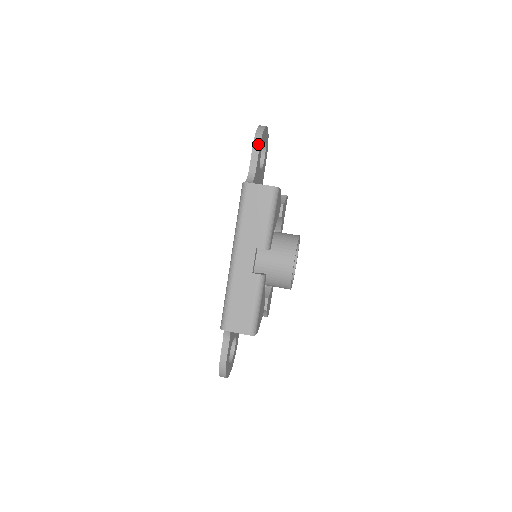
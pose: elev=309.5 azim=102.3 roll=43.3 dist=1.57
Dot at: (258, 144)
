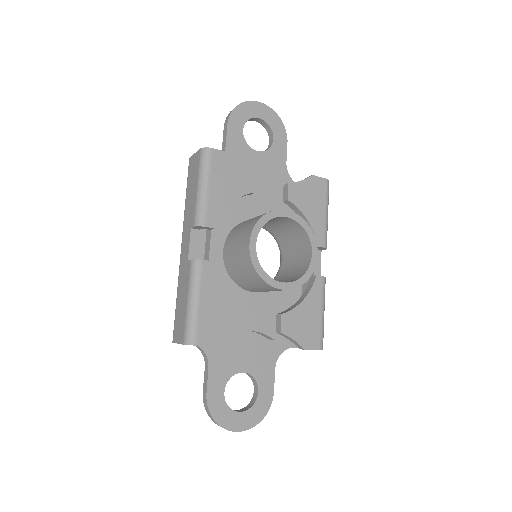
Dot at: (227, 120)
